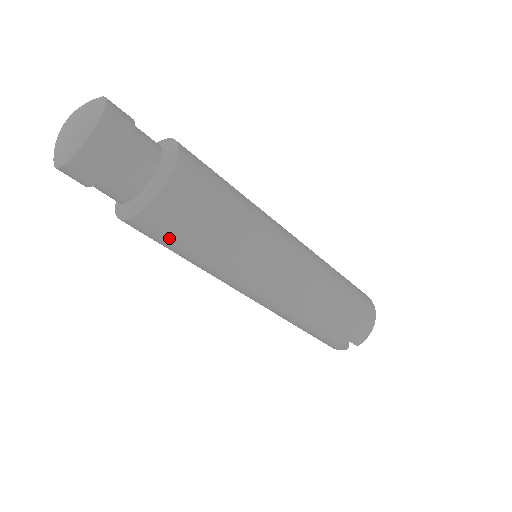
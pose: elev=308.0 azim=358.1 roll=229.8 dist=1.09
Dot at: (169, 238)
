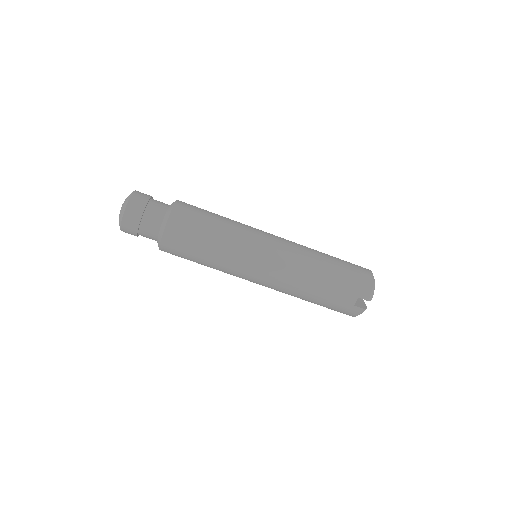
Dot at: (185, 245)
